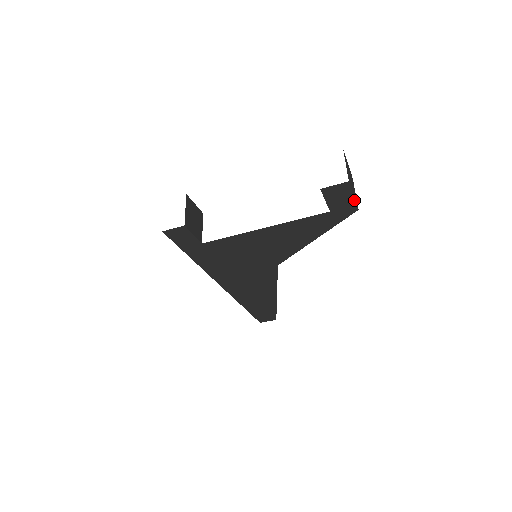
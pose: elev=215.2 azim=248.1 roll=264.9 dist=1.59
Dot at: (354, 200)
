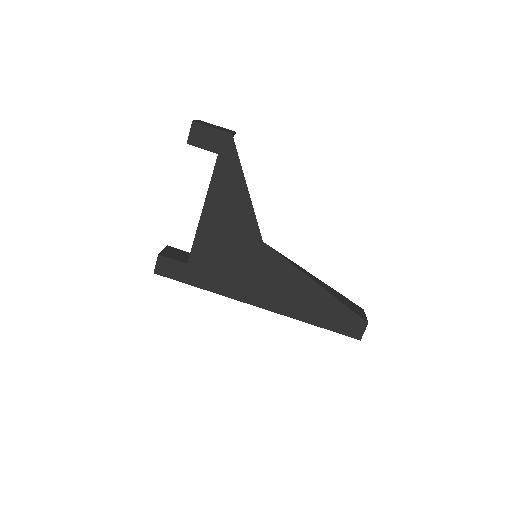
Dot at: (218, 130)
